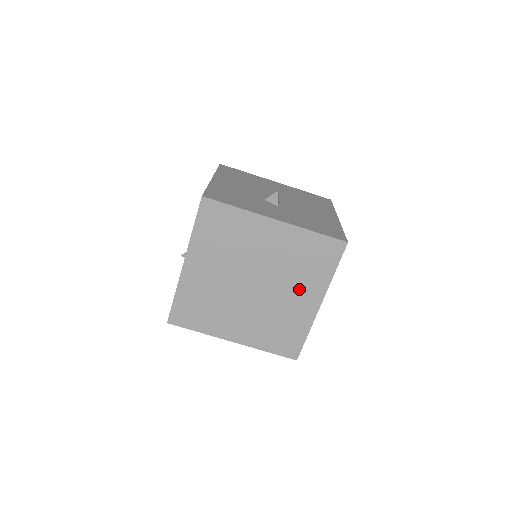
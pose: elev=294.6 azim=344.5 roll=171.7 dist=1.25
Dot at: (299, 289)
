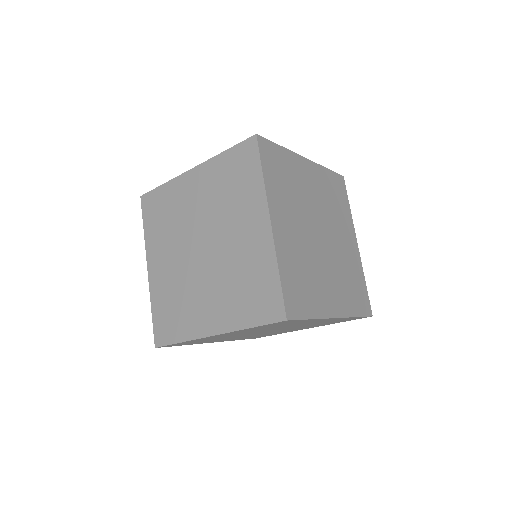
Dot at: (241, 221)
